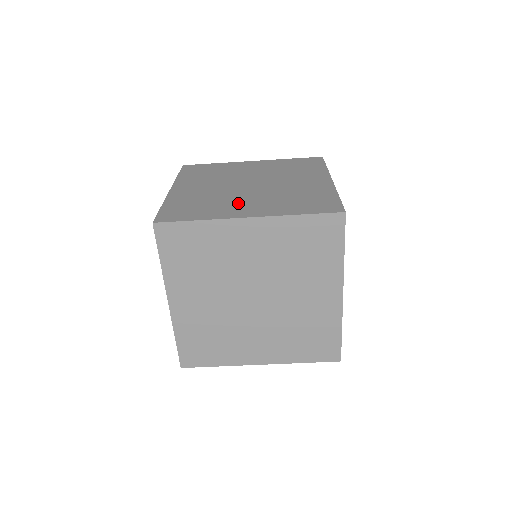
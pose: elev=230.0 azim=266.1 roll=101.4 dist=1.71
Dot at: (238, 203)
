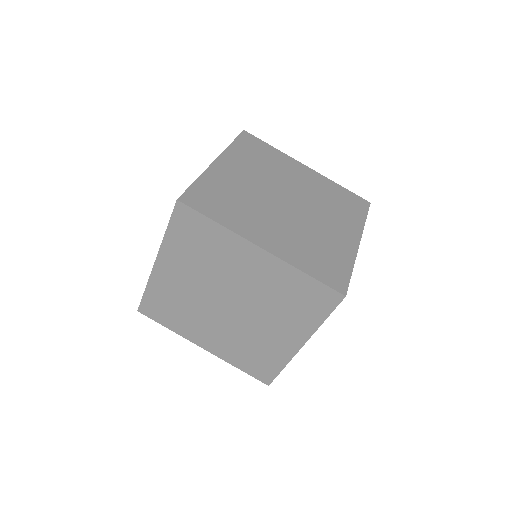
Dot at: occluded
